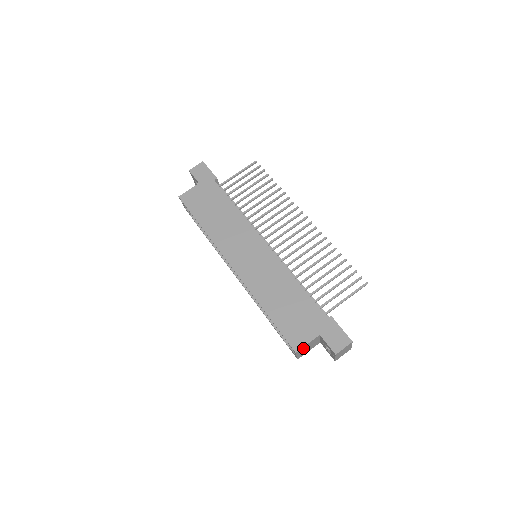
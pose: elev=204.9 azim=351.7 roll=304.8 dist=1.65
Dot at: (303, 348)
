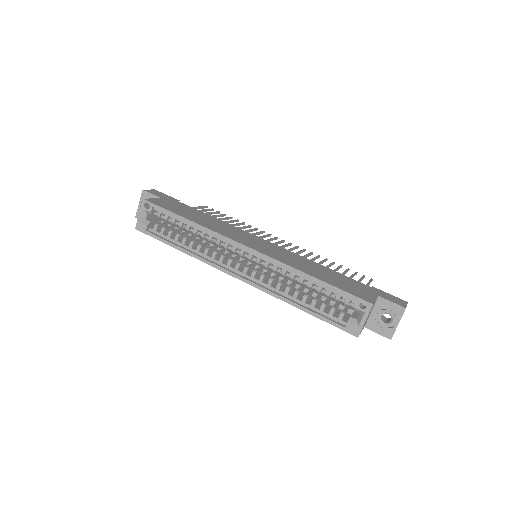
Dot at: (372, 307)
